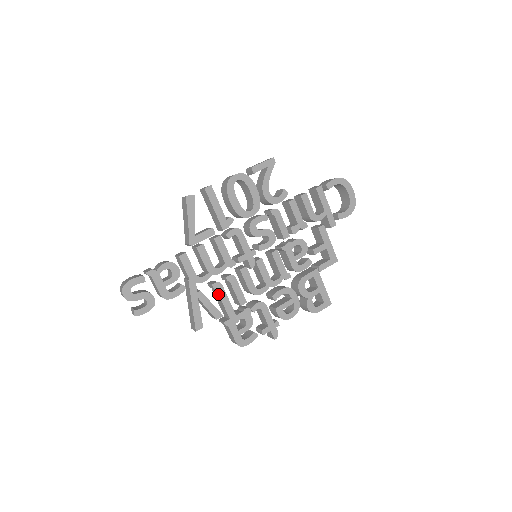
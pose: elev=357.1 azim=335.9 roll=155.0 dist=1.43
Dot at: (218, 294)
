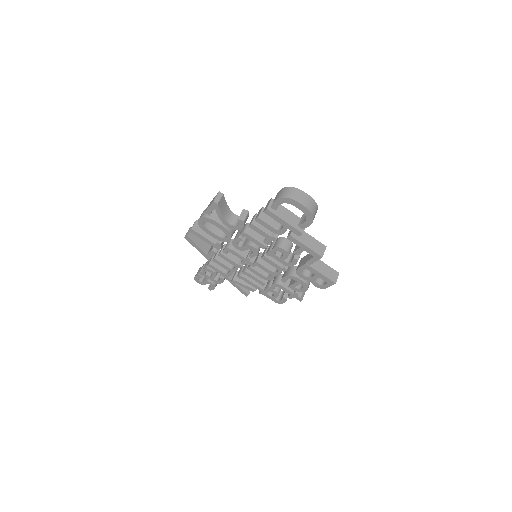
Dot at: (244, 280)
